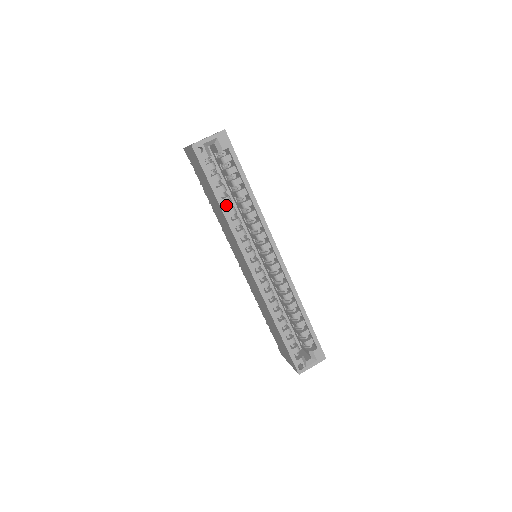
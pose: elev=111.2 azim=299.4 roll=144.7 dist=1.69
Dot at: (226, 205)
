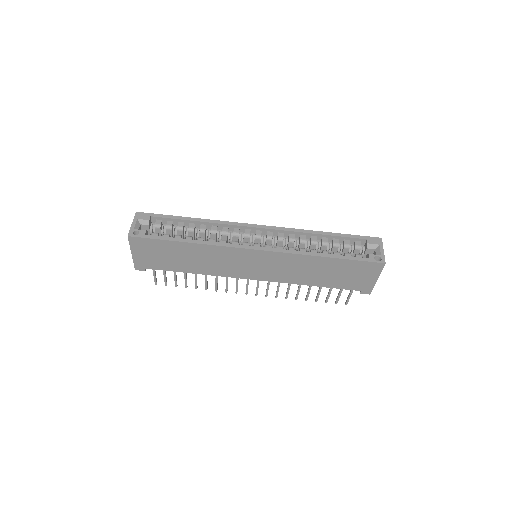
Dot at: occluded
